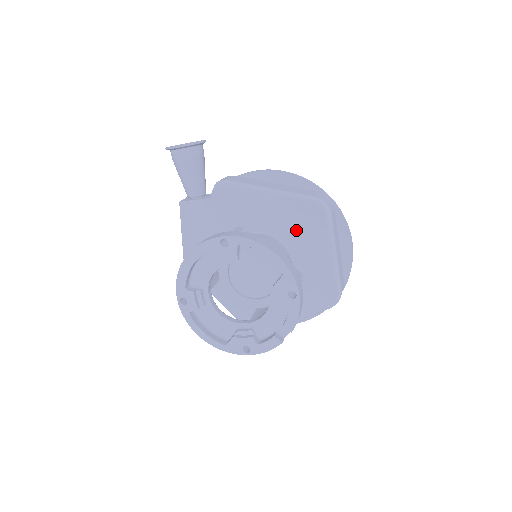
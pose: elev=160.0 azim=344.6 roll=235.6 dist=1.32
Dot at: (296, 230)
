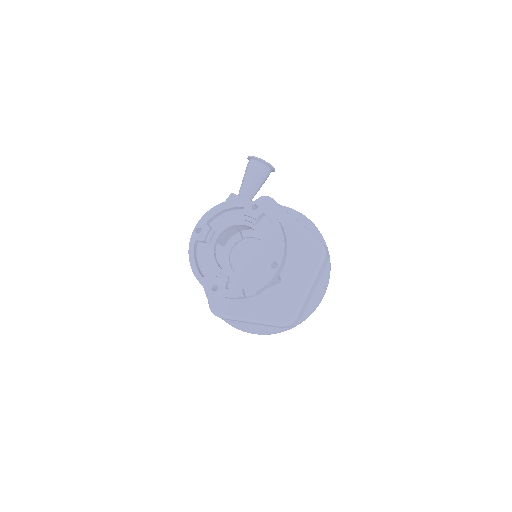
Dot at: (295, 255)
